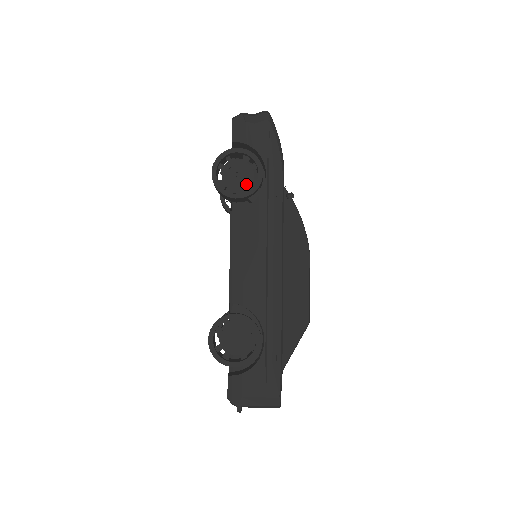
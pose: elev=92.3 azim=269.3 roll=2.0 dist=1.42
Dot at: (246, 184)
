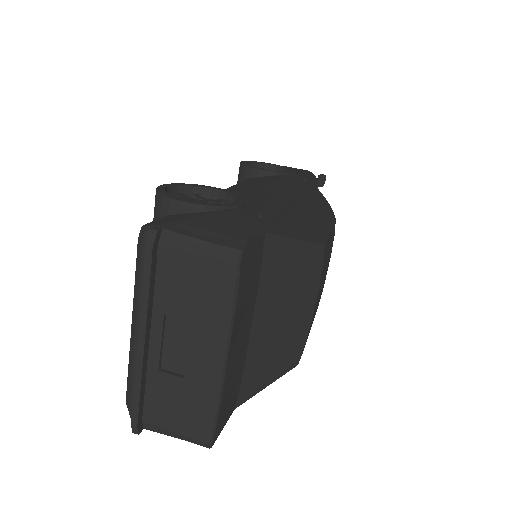
Dot at: occluded
